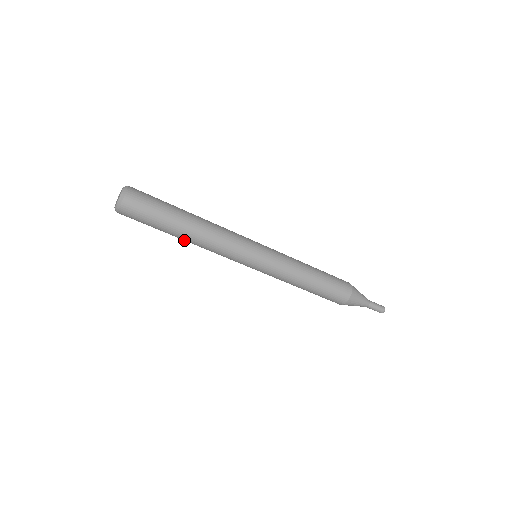
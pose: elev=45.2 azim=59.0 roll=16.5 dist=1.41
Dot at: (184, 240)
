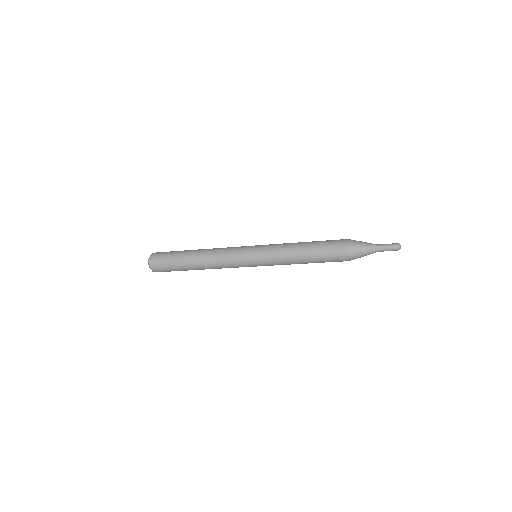
Dot at: occluded
